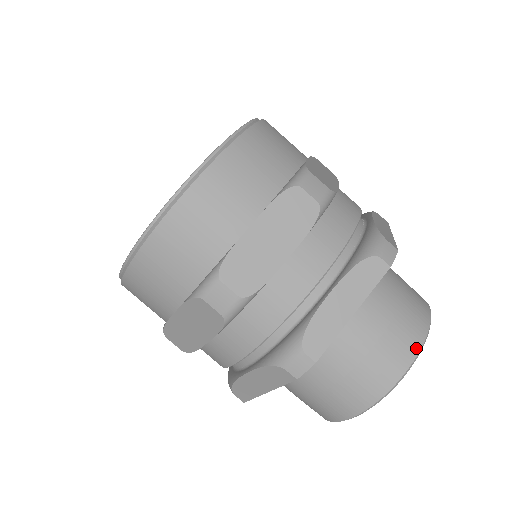
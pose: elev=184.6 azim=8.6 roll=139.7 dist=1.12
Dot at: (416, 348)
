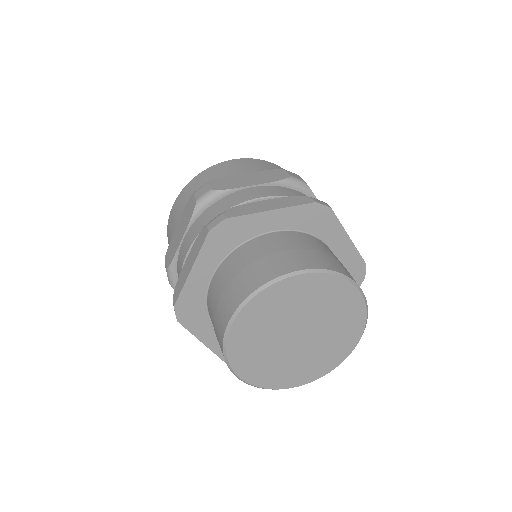
Dot at: (315, 266)
